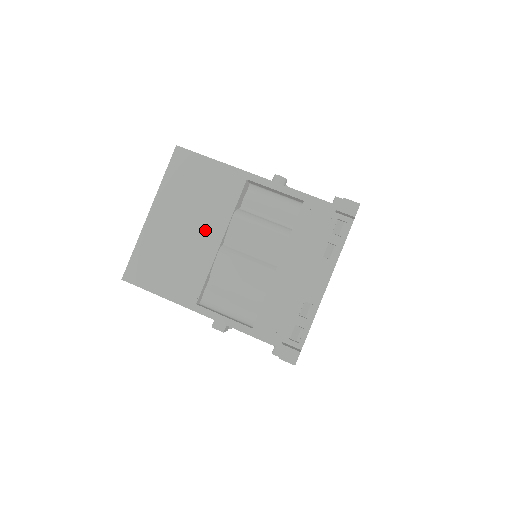
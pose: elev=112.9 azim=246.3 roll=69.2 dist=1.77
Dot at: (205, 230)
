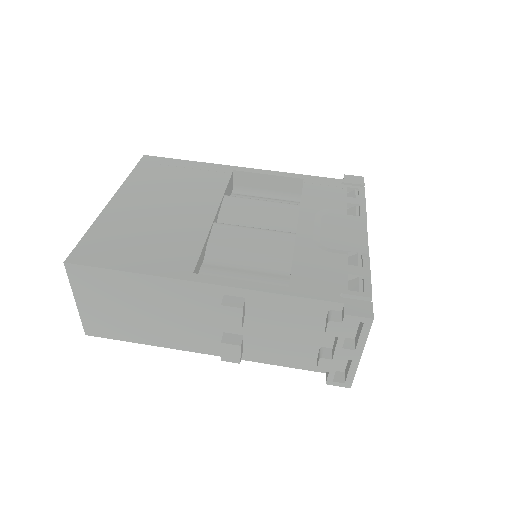
Dot at: (191, 207)
